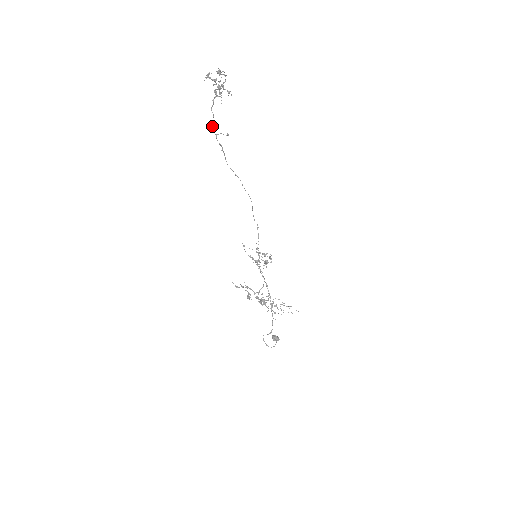
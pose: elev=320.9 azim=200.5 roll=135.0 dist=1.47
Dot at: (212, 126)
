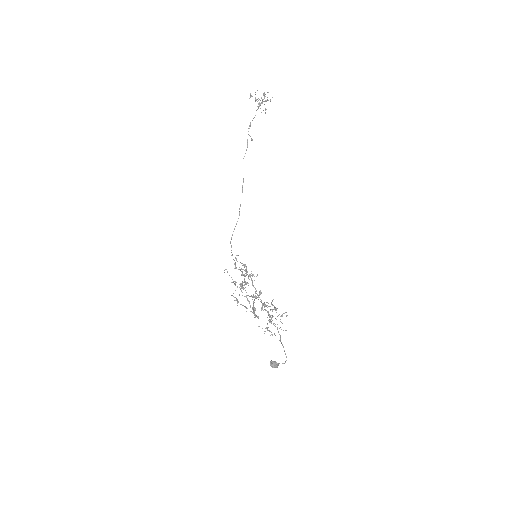
Dot at: (250, 124)
